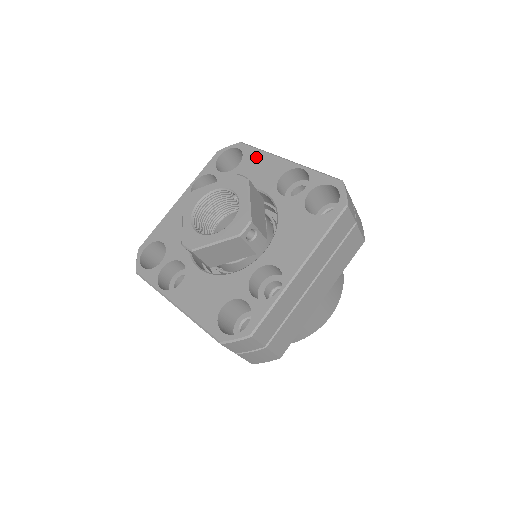
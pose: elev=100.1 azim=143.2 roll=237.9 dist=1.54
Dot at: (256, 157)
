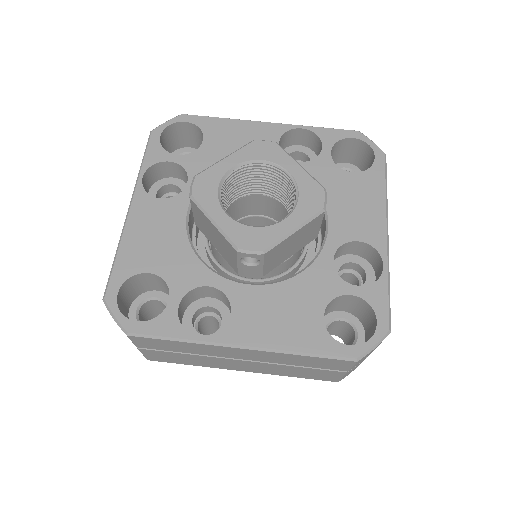
Dot at: (373, 189)
